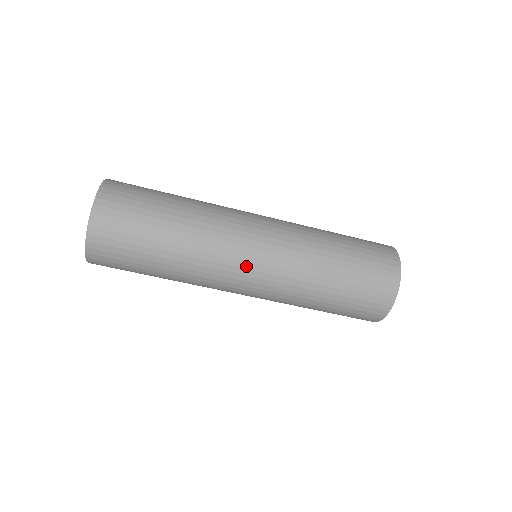
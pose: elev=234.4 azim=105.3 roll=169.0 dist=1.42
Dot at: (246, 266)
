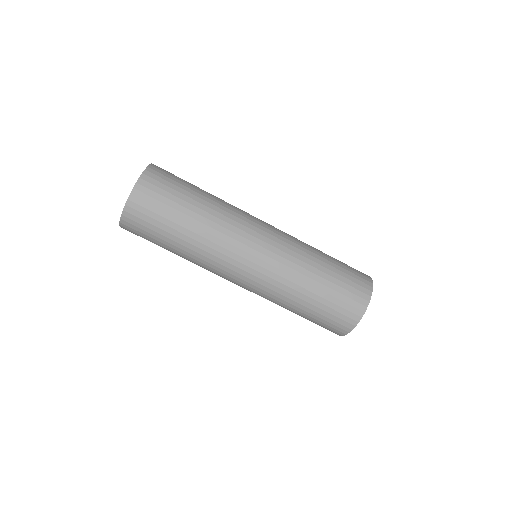
Dot at: (250, 252)
